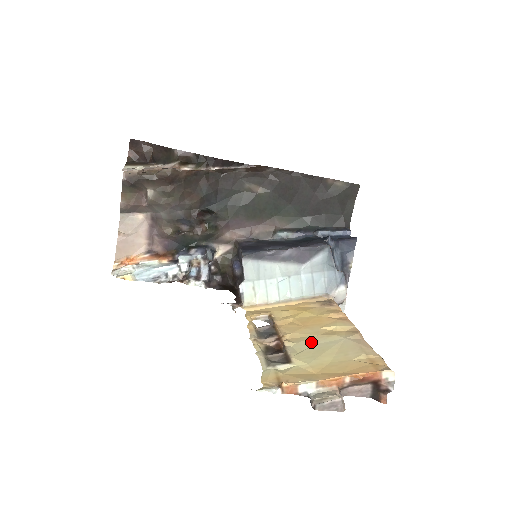
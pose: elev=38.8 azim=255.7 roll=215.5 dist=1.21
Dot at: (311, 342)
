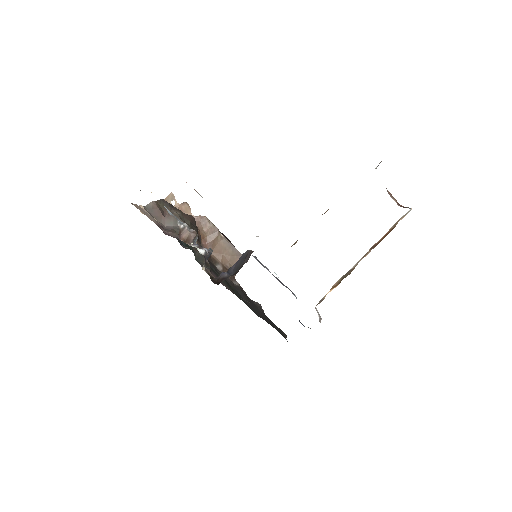
Dot at: occluded
